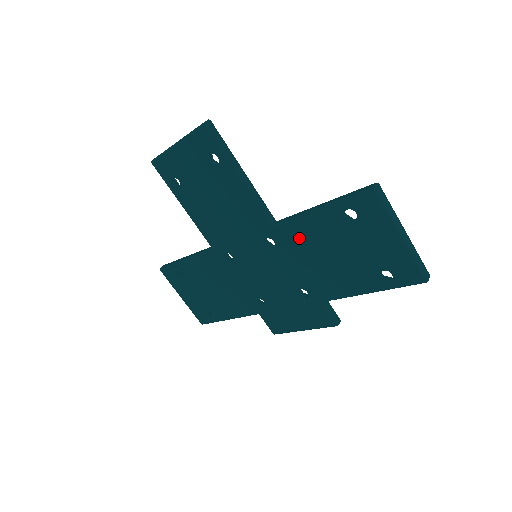
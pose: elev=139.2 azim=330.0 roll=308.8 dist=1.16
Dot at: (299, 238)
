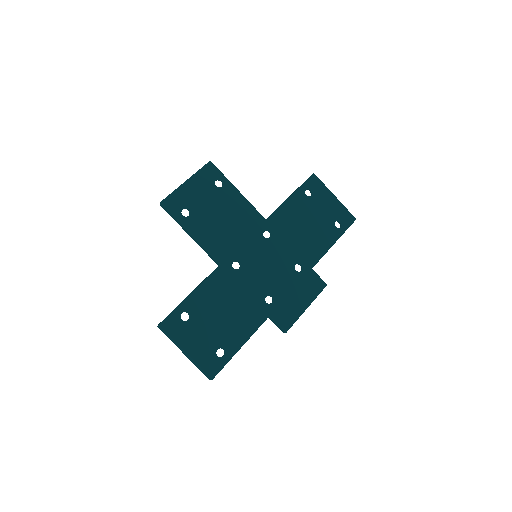
Dot at: (285, 221)
